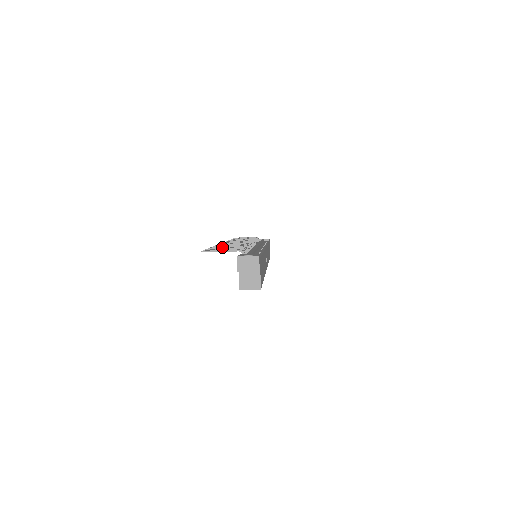
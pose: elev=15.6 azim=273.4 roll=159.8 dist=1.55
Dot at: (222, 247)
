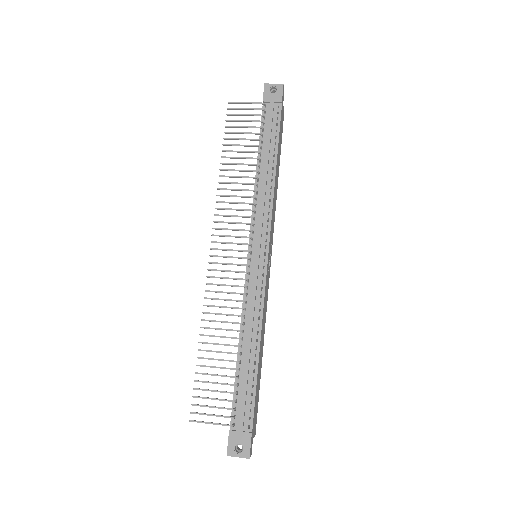
Dot at: (210, 367)
